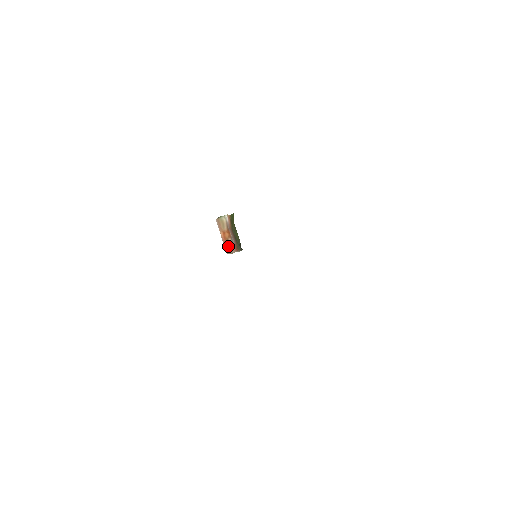
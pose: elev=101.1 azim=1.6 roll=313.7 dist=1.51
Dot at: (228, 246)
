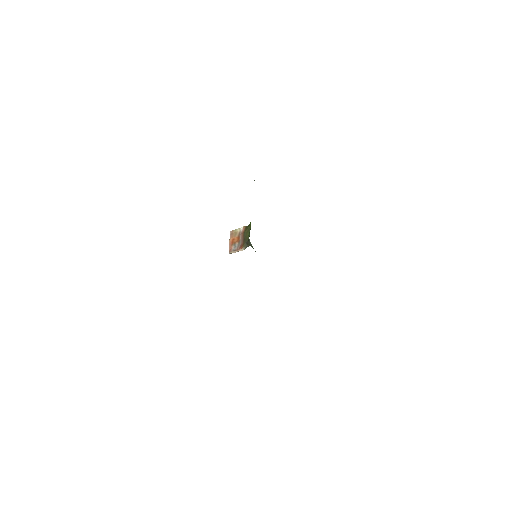
Dot at: (233, 248)
